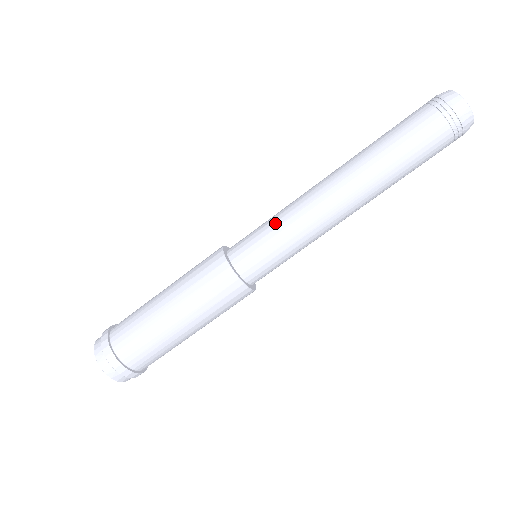
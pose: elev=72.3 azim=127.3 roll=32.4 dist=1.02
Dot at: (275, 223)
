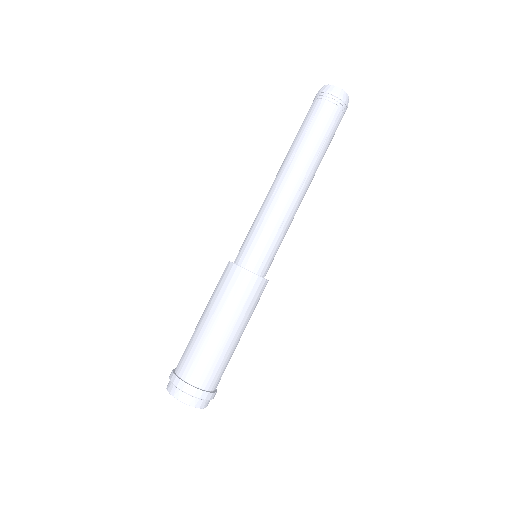
Dot at: (270, 228)
